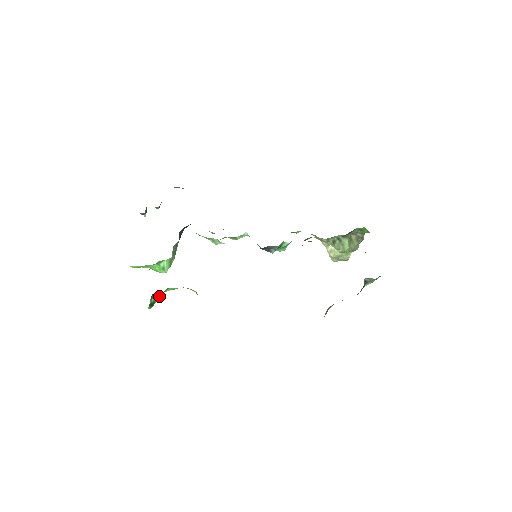
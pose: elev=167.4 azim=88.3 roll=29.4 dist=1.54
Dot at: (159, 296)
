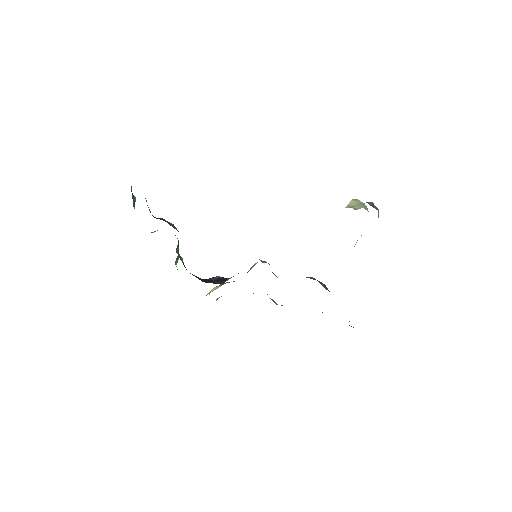
Dot at: occluded
